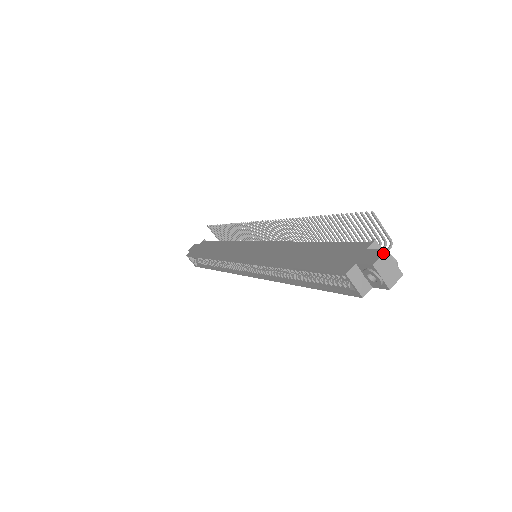
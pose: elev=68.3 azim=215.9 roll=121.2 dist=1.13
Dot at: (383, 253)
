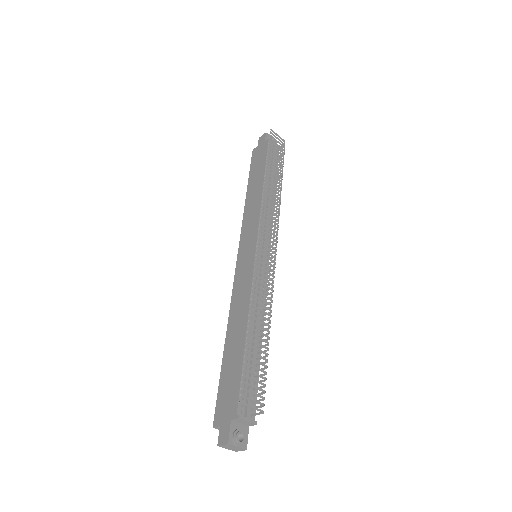
Dot at: (225, 444)
